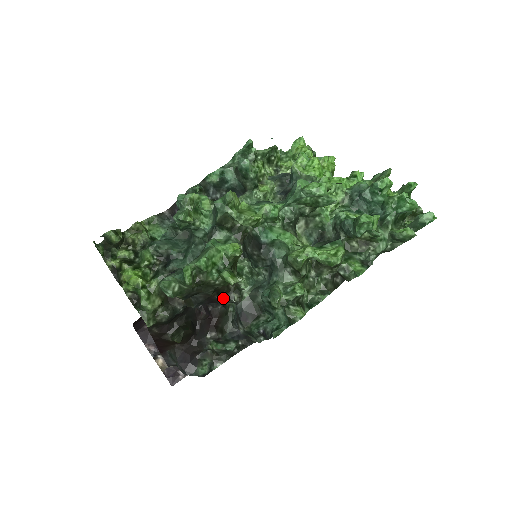
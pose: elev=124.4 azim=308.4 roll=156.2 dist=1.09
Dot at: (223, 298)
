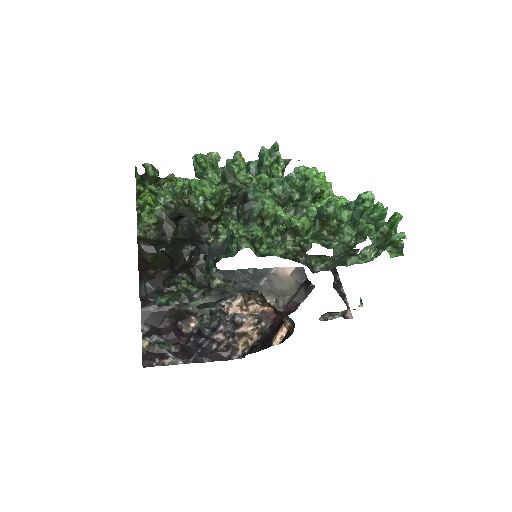
Dot at: (202, 236)
